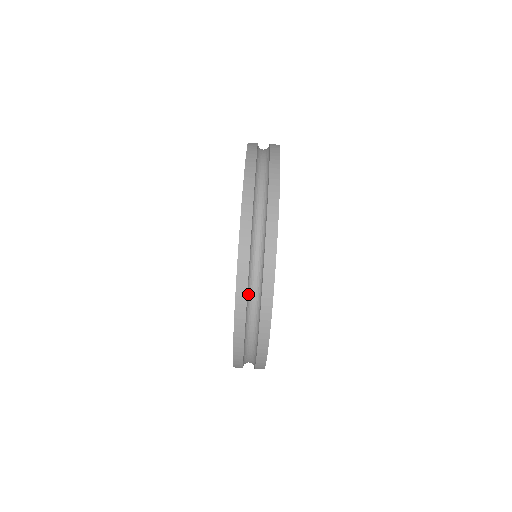
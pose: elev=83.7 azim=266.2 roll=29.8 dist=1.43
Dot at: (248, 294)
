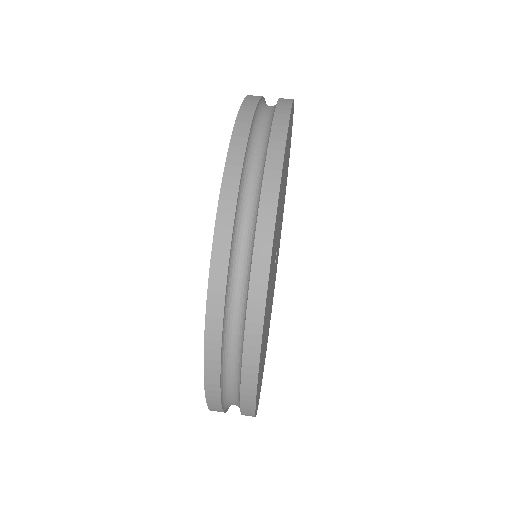
Dot at: (234, 239)
